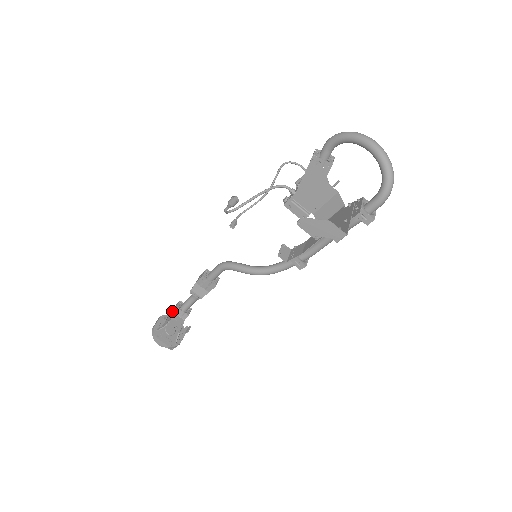
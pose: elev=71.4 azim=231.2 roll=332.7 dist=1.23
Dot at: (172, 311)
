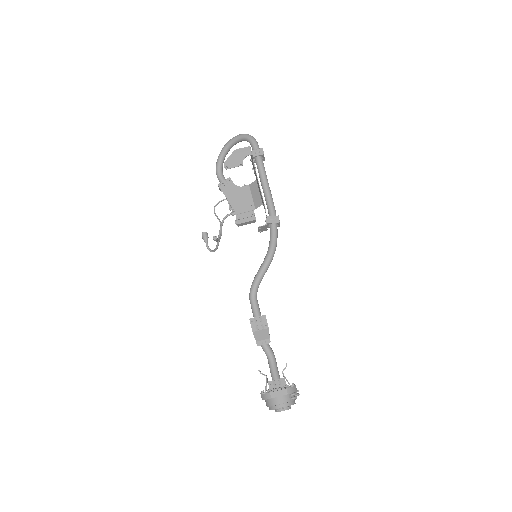
Dot at: occluded
